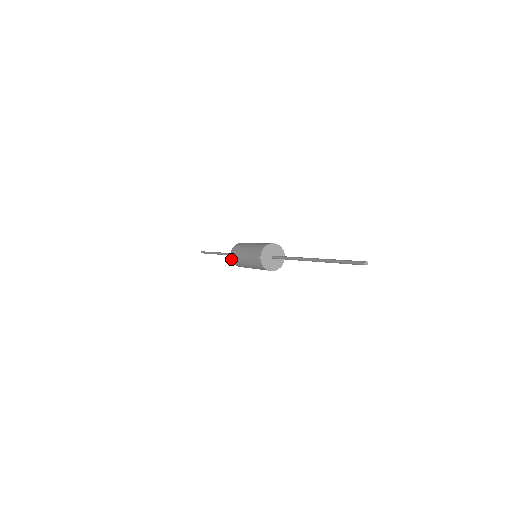
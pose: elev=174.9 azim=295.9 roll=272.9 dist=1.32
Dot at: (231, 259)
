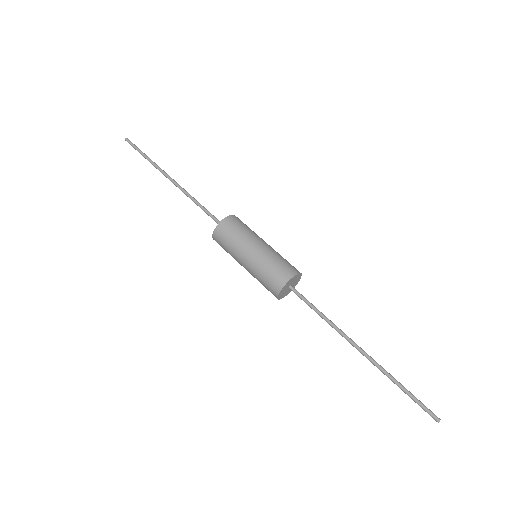
Dot at: (213, 235)
